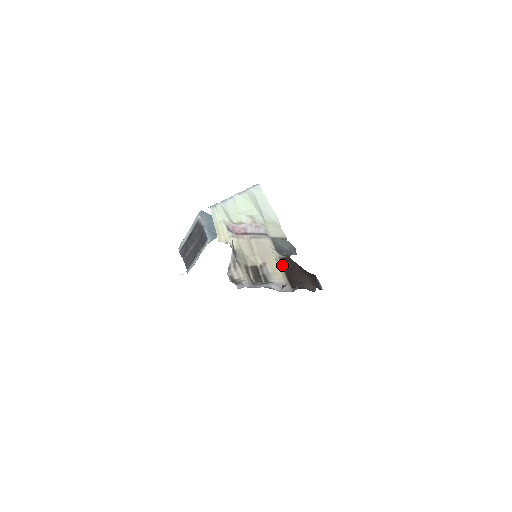
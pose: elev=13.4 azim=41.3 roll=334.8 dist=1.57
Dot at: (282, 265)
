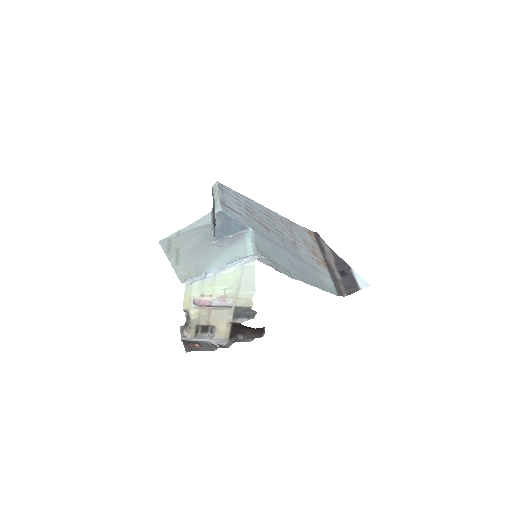
Dot at: (231, 326)
